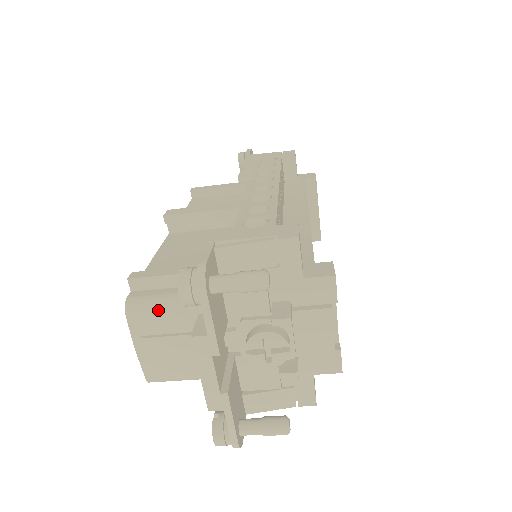
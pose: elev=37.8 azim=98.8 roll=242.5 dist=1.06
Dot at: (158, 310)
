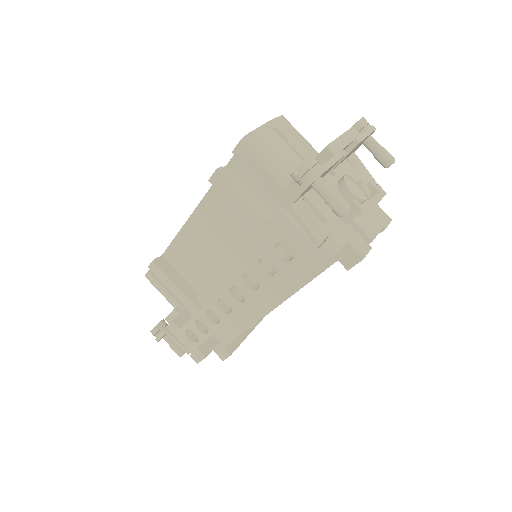
Dot at: (299, 133)
